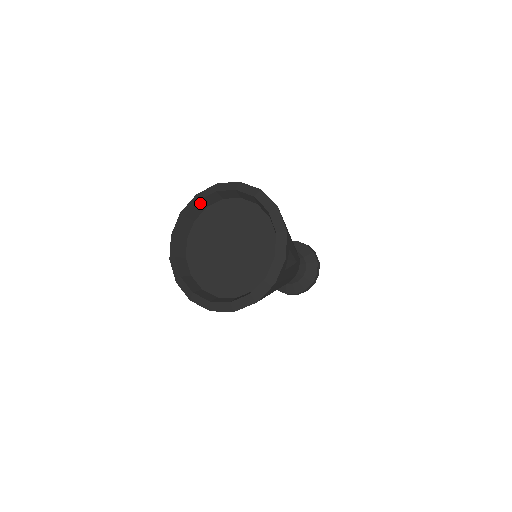
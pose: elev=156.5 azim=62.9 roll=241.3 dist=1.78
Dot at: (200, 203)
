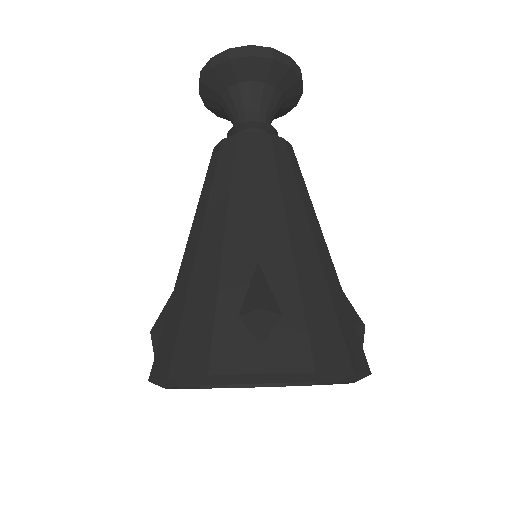
Dot at: occluded
